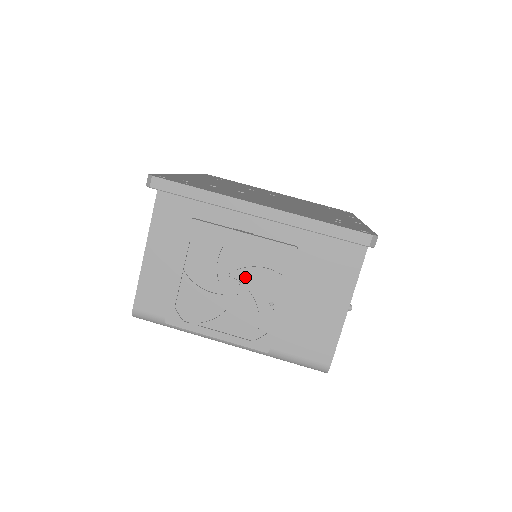
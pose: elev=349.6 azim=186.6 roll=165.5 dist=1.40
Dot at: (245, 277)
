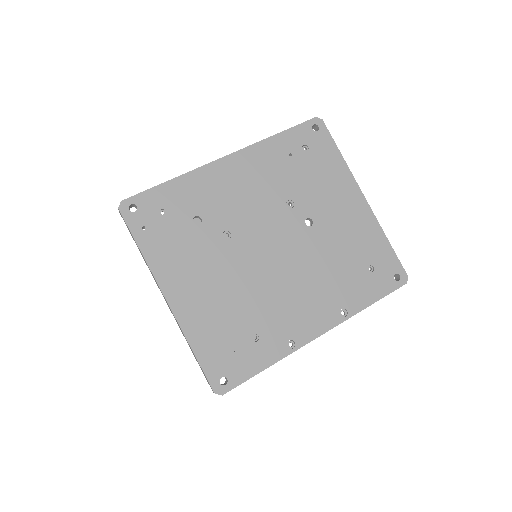
Dot at: occluded
